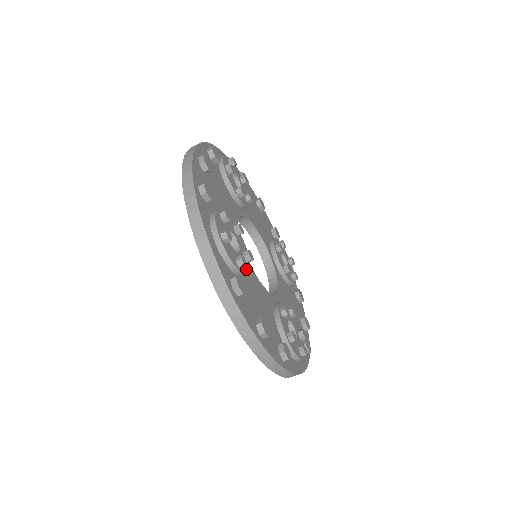
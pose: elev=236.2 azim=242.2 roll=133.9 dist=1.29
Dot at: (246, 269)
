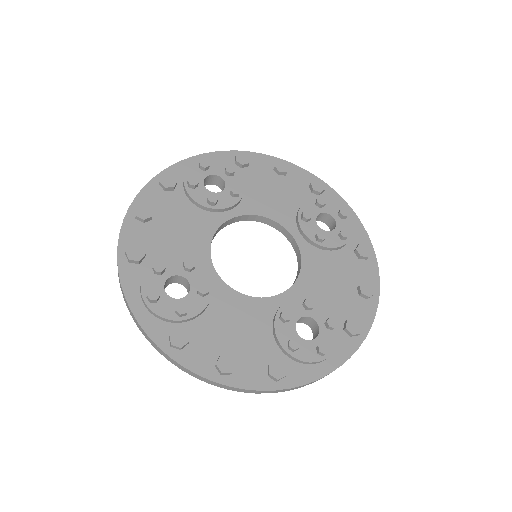
Dot at: (199, 308)
